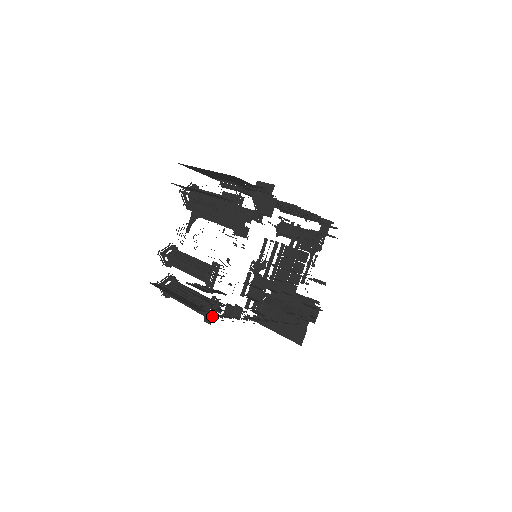
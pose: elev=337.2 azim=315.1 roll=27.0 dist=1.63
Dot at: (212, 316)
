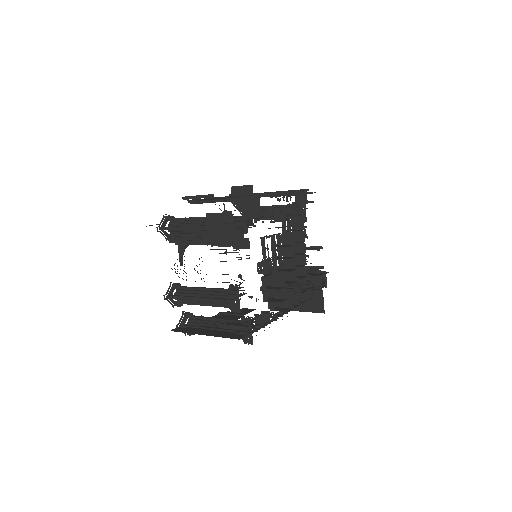
Dot at: (251, 336)
